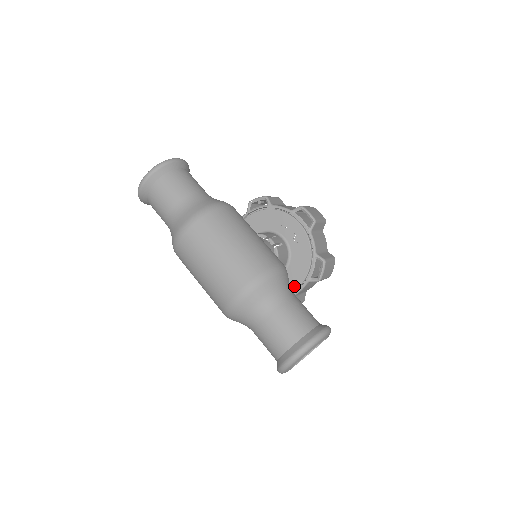
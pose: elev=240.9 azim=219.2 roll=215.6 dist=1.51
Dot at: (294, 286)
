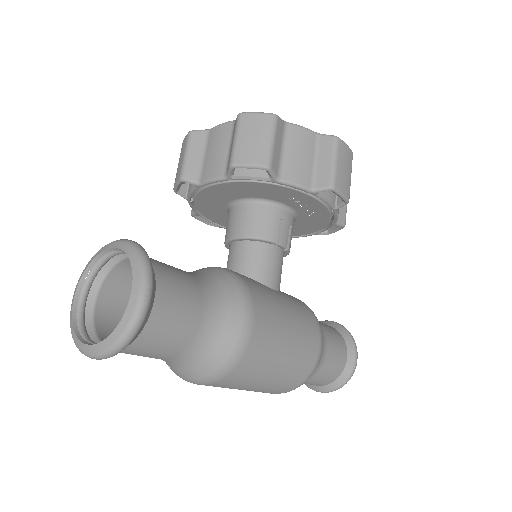
Dot at: (293, 235)
